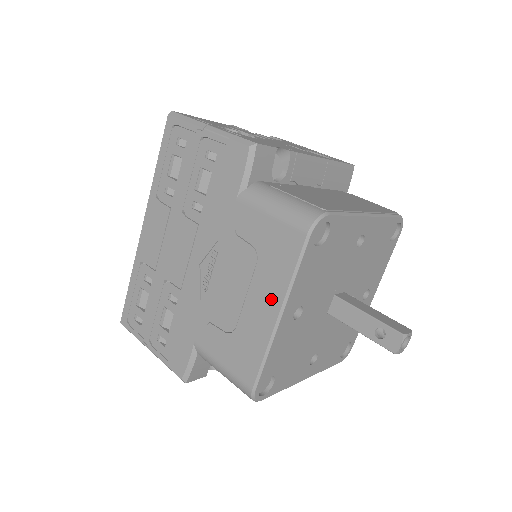
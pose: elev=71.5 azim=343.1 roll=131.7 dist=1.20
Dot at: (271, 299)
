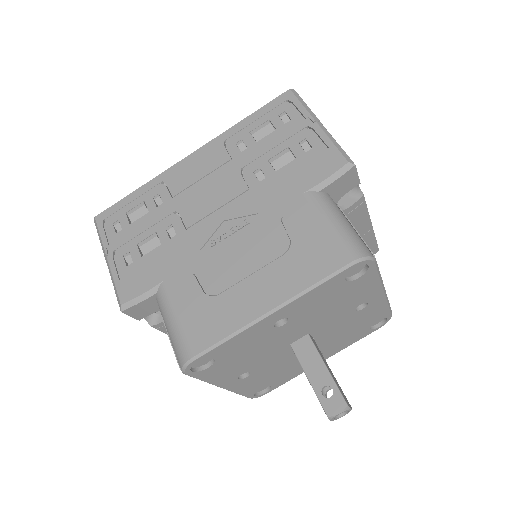
Dot at: (275, 292)
